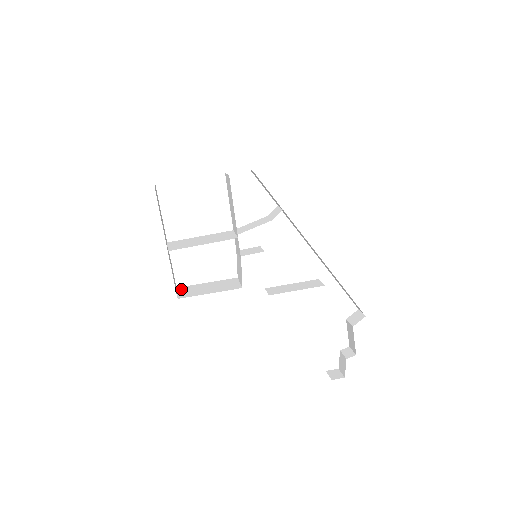
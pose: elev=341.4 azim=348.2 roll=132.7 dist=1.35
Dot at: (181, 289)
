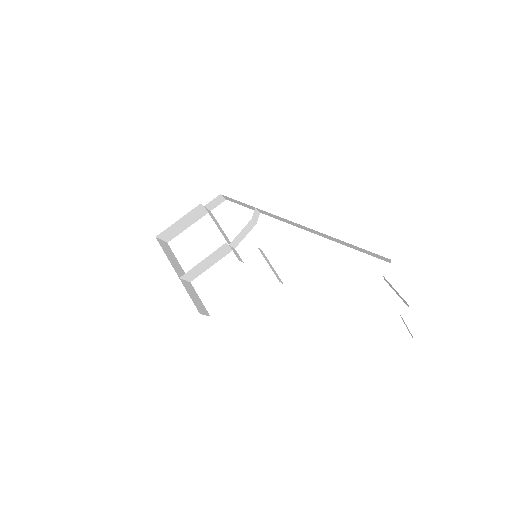
Dot at: occluded
